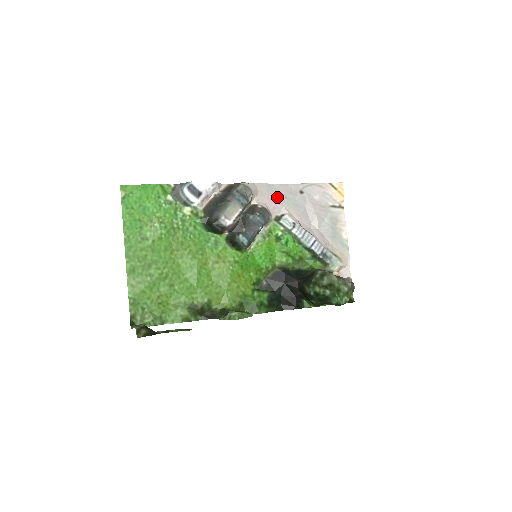
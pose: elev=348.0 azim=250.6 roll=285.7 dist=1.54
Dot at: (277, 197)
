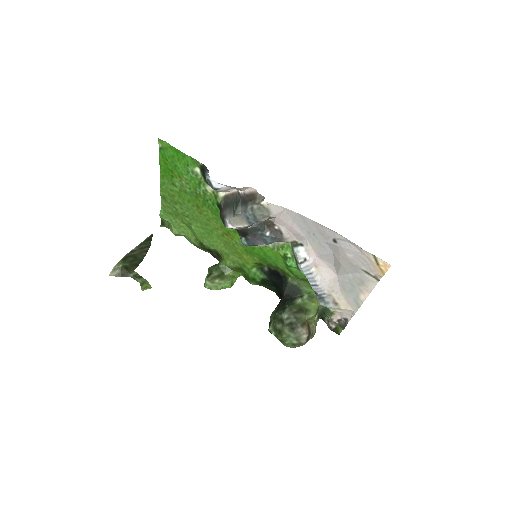
Dot at: (304, 229)
